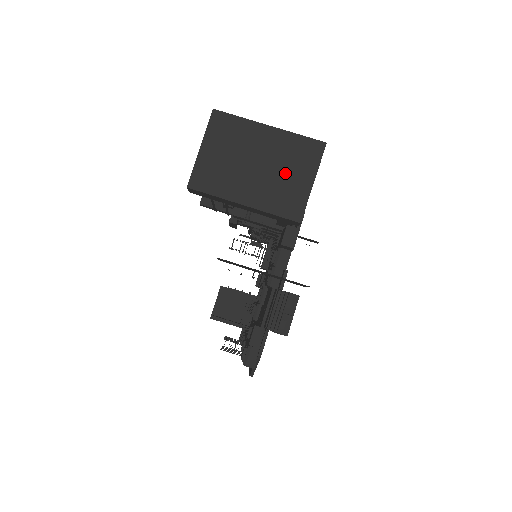
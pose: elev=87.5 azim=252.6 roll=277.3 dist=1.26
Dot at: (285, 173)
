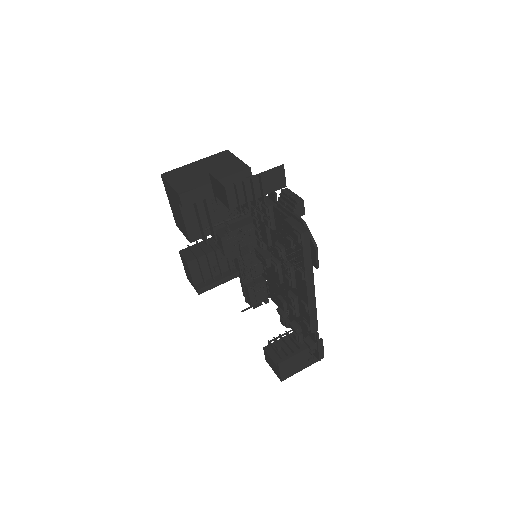
Dot at: (221, 164)
